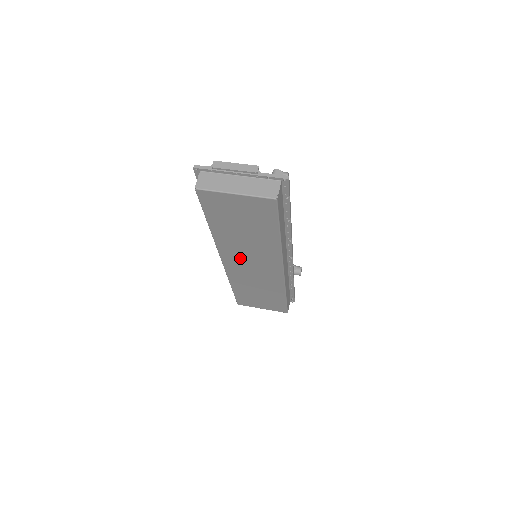
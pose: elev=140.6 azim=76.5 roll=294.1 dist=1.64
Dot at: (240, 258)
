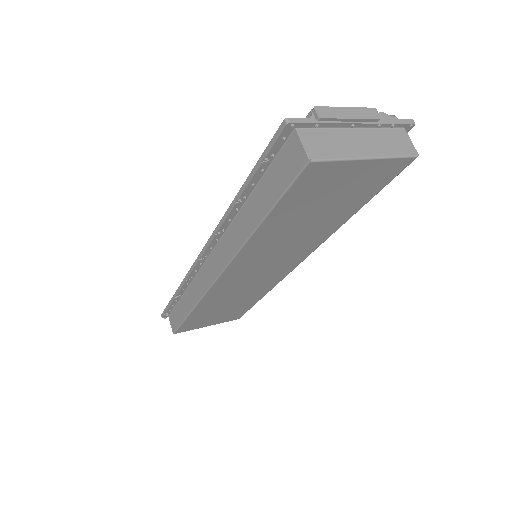
Dot at: (254, 265)
